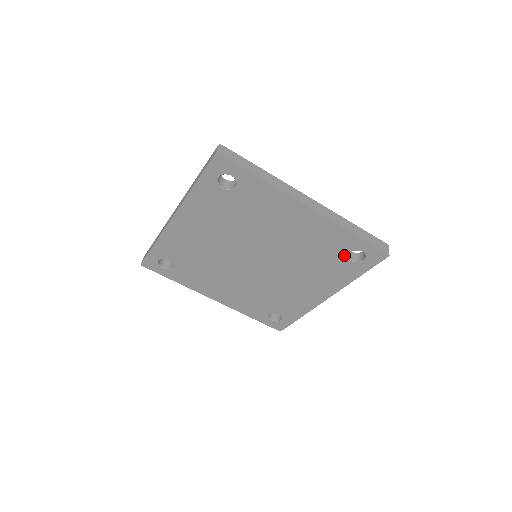
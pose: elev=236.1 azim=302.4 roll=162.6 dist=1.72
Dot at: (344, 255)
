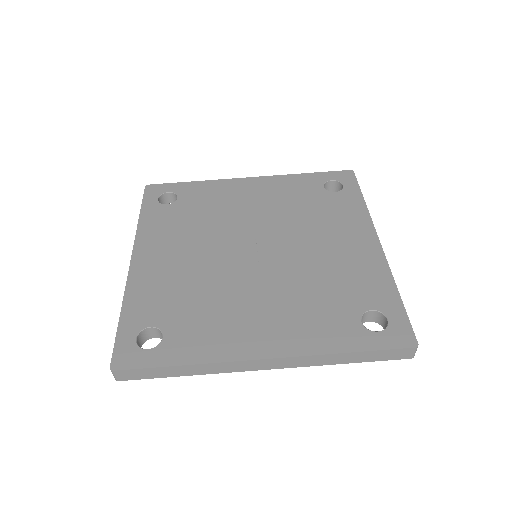
Dot at: (323, 192)
